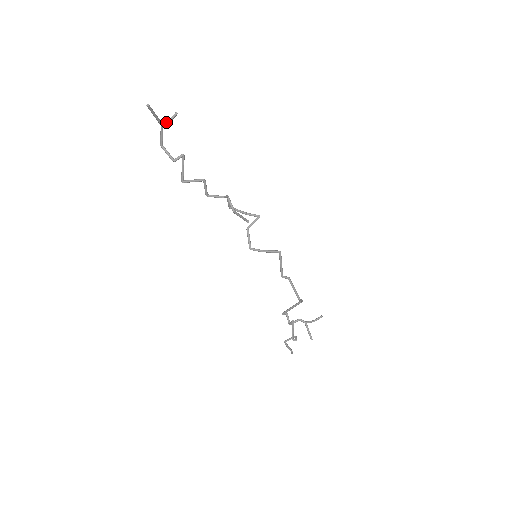
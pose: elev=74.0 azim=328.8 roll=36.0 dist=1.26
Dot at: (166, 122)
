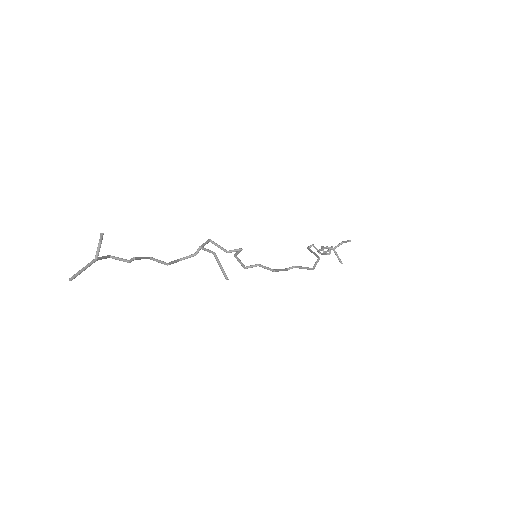
Dot at: (98, 252)
